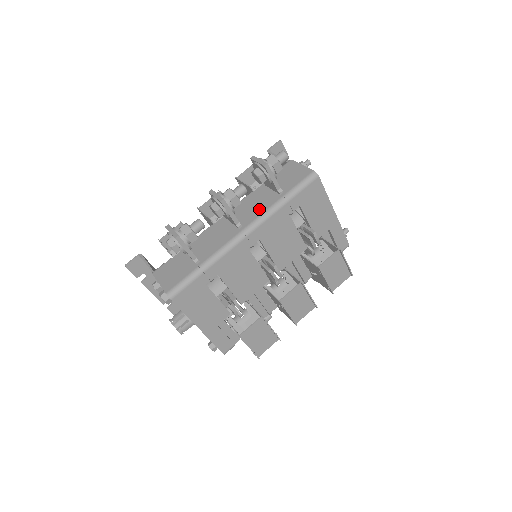
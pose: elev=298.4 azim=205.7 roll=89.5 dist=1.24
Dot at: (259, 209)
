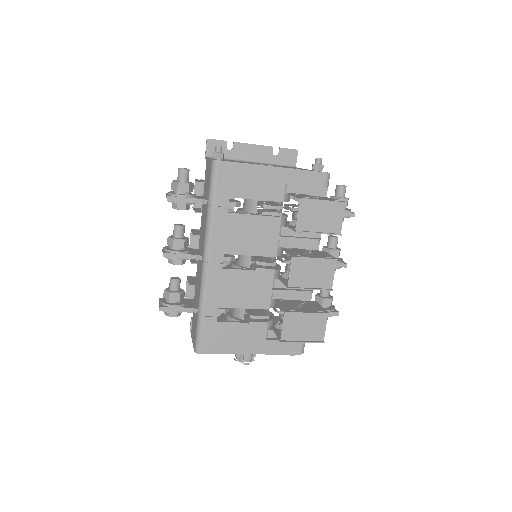
Dot at: (204, 230)
